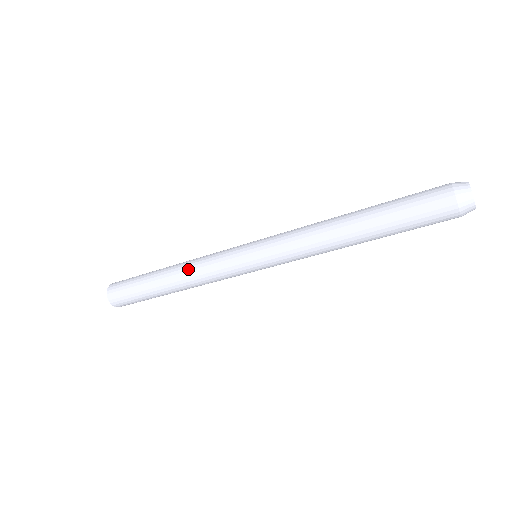
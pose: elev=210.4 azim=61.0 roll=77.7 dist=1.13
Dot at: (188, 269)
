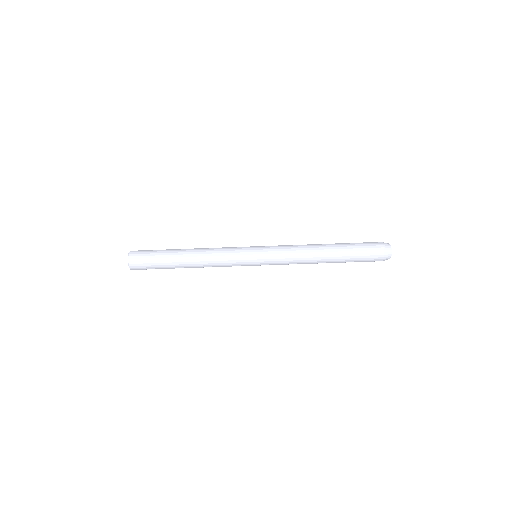
Dot at: occluded
